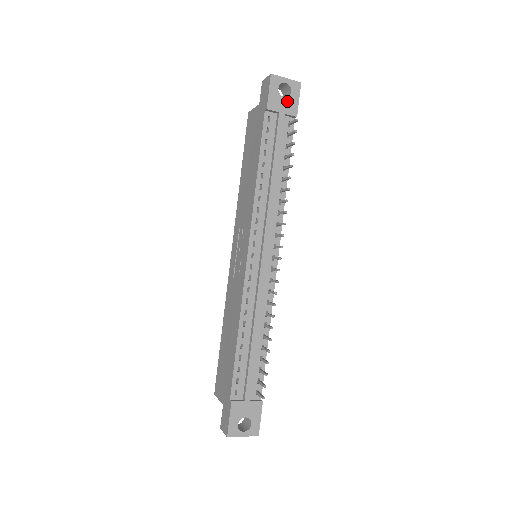
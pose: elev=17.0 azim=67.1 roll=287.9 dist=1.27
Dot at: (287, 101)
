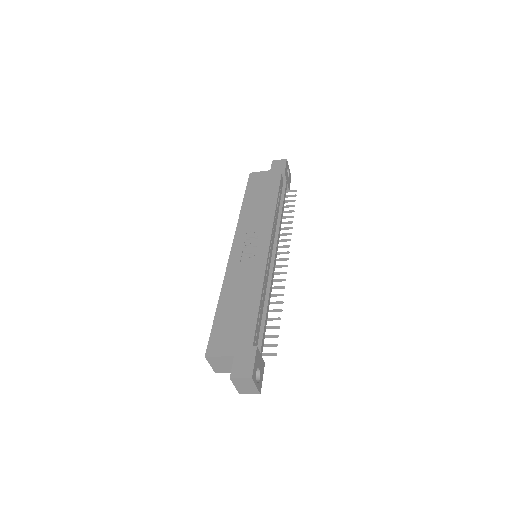
Dot at: (288, 179)
